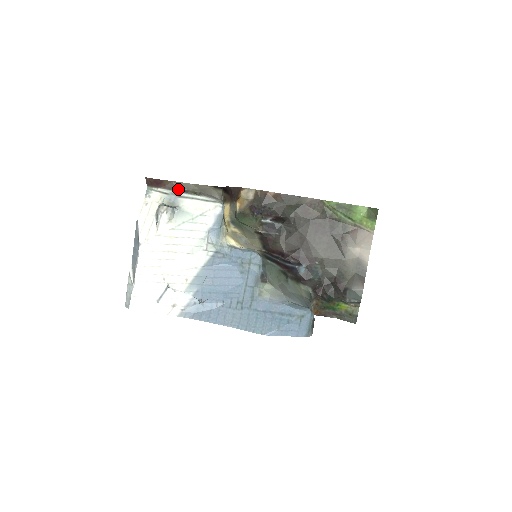
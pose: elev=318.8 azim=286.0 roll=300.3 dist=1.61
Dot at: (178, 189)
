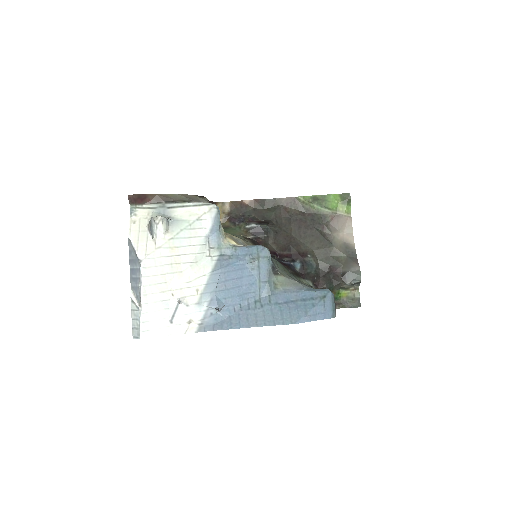
Dot at: (165, 201)
